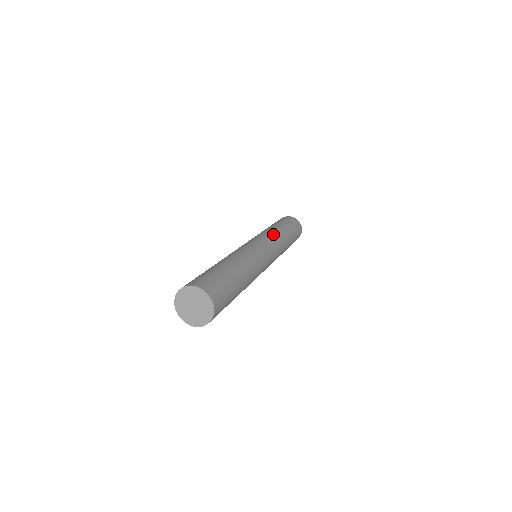
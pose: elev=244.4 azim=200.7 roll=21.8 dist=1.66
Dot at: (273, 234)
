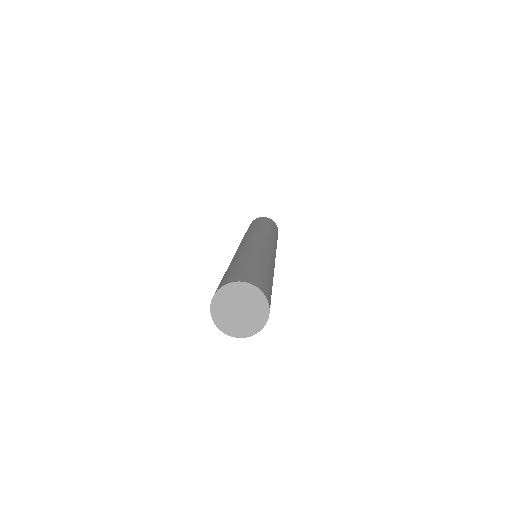
Dot at: occluded
